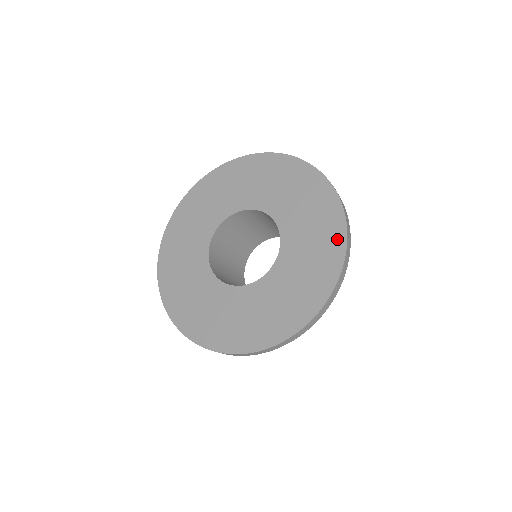
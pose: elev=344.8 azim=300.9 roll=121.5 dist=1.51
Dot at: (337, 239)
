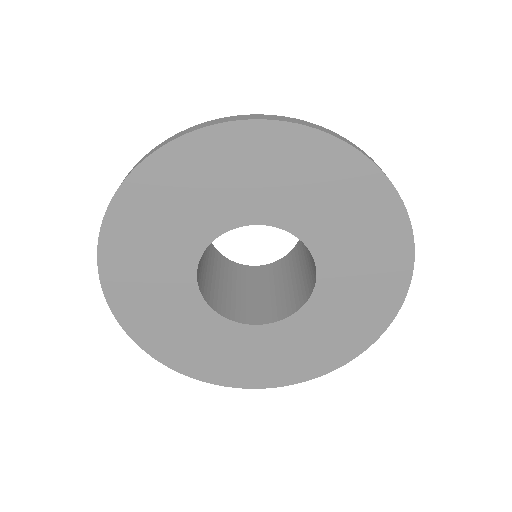
Dot at: (400, 252)
